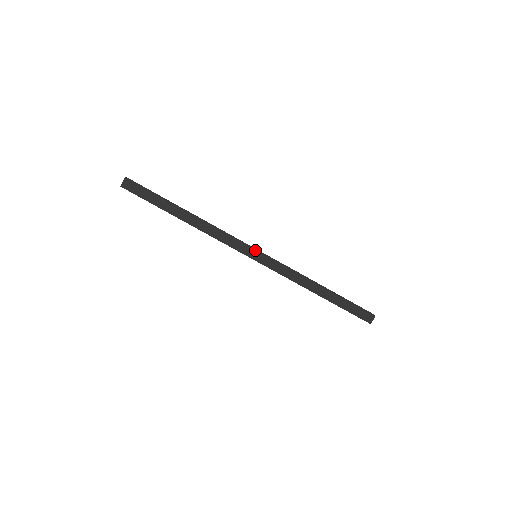
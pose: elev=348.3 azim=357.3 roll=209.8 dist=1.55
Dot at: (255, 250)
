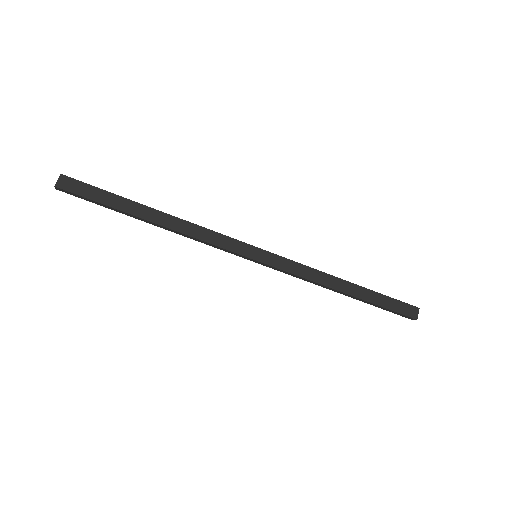
Dot at: (254, 247)
